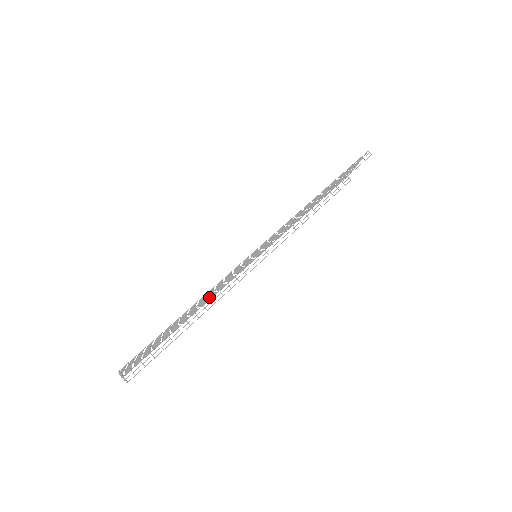
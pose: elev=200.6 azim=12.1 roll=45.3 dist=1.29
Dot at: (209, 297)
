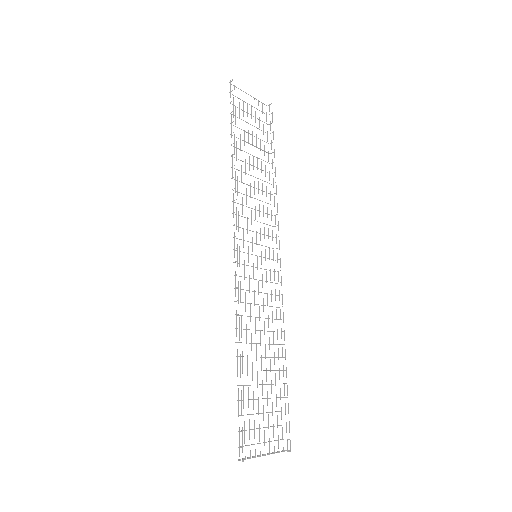
Dot at: (264, 325)
